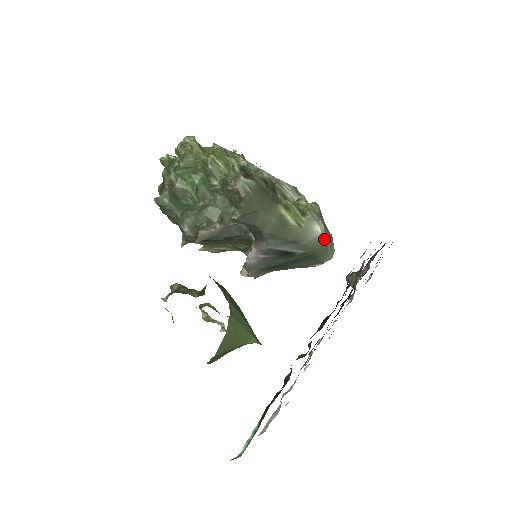
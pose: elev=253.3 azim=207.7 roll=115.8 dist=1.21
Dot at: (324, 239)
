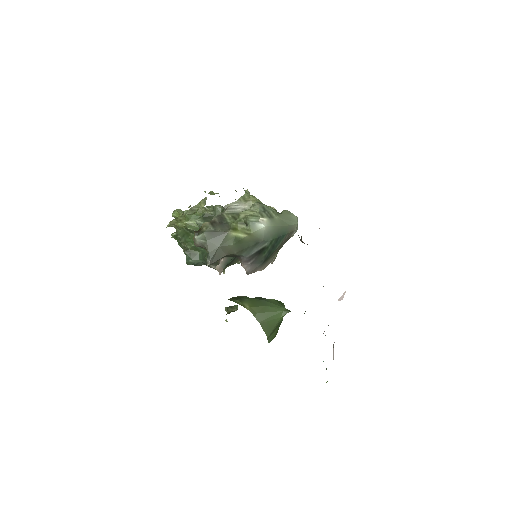
Dot at: (274, 224)
